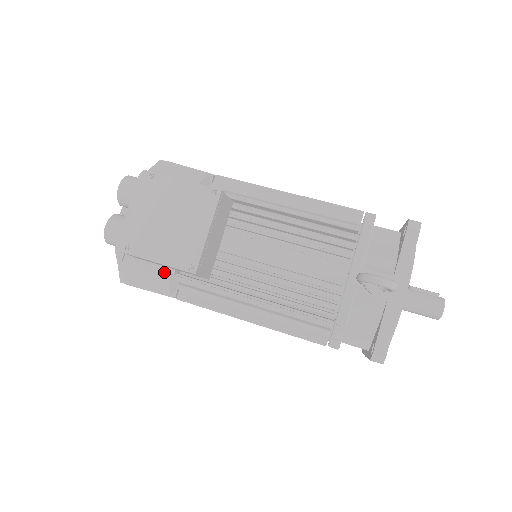
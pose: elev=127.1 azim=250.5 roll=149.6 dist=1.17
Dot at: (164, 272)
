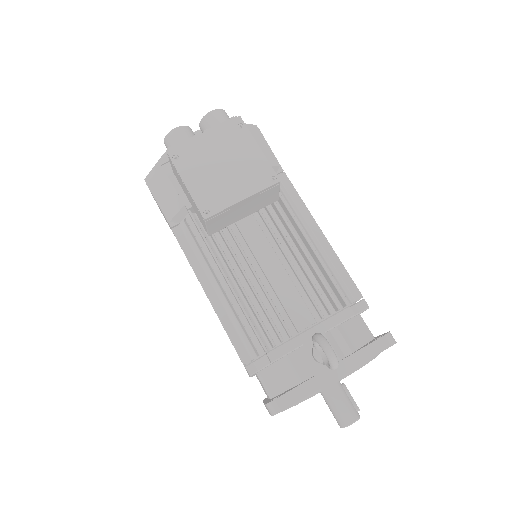
Dot at: (182, 201)
